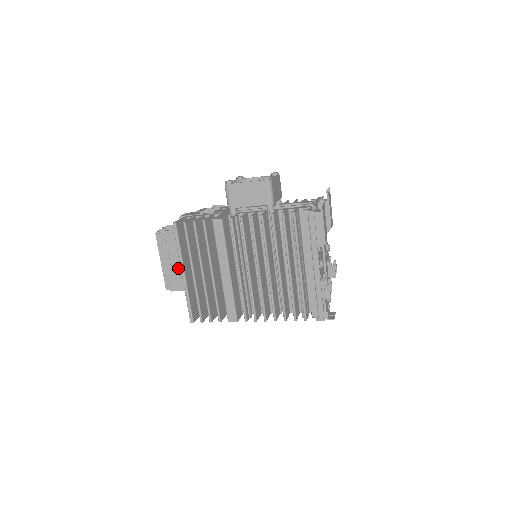
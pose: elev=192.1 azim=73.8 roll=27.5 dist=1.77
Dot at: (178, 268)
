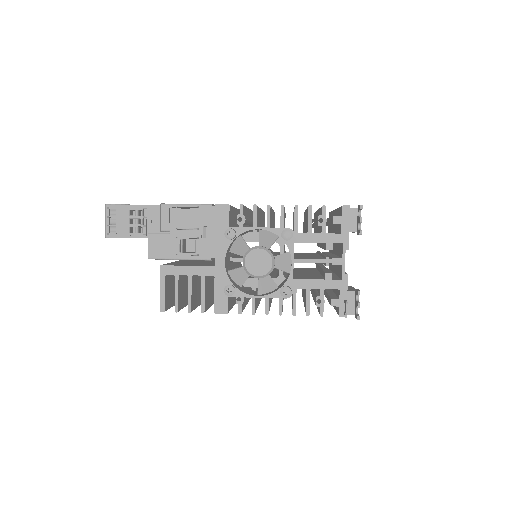
Dot at: occluded
